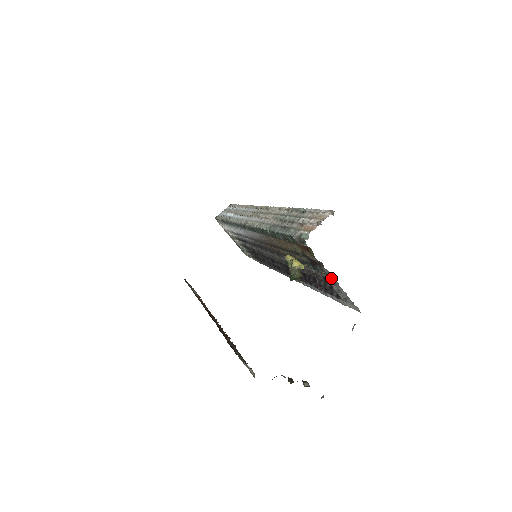
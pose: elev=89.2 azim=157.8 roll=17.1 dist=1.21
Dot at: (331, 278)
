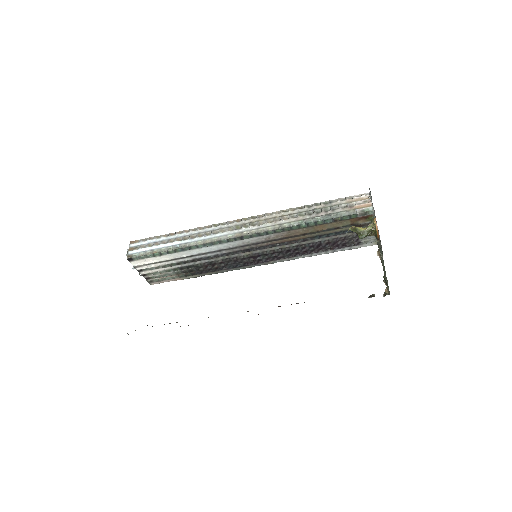
Dot at: occluded
